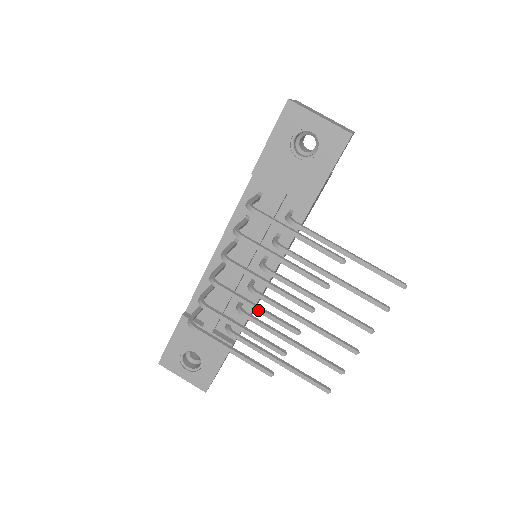
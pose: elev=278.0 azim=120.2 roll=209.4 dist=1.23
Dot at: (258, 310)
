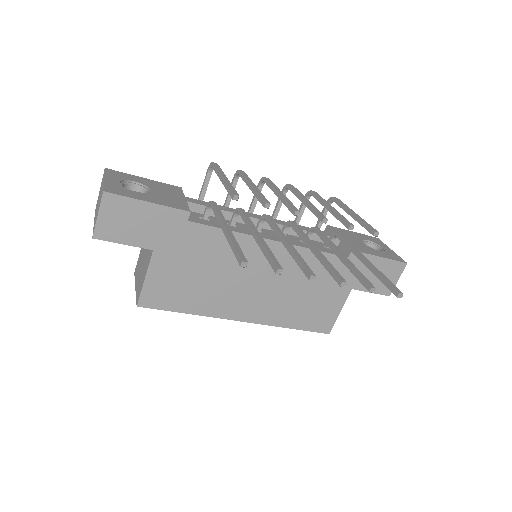
Dot at: (282, 193)
